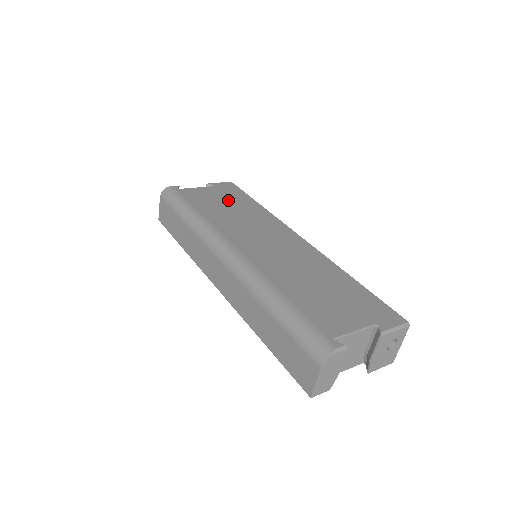
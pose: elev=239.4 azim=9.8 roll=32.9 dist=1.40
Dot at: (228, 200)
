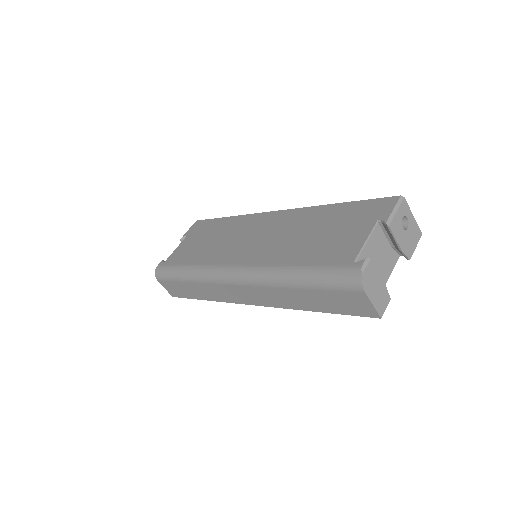
Dot at: (204, 236)
